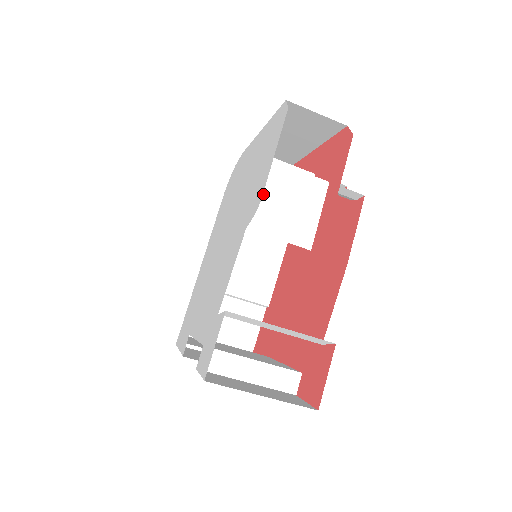
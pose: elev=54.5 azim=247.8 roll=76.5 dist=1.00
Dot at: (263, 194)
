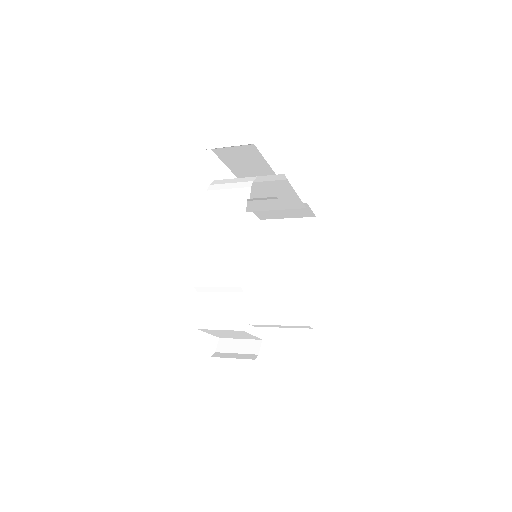
Dot at: (213, 334)
